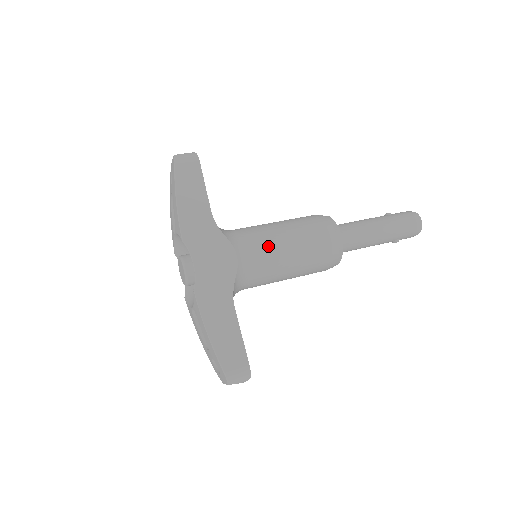
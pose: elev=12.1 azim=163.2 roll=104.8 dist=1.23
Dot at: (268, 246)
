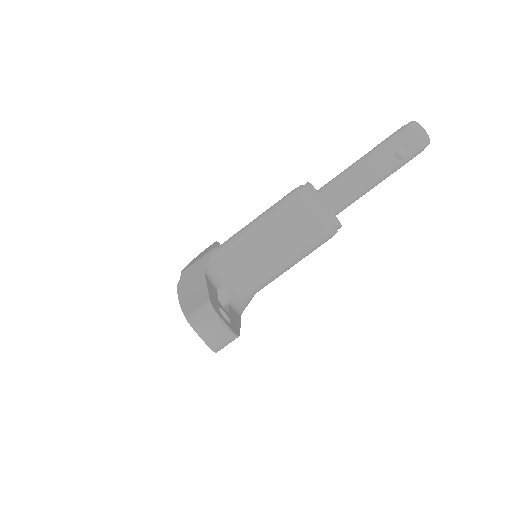
Dot at: (241, 230)
